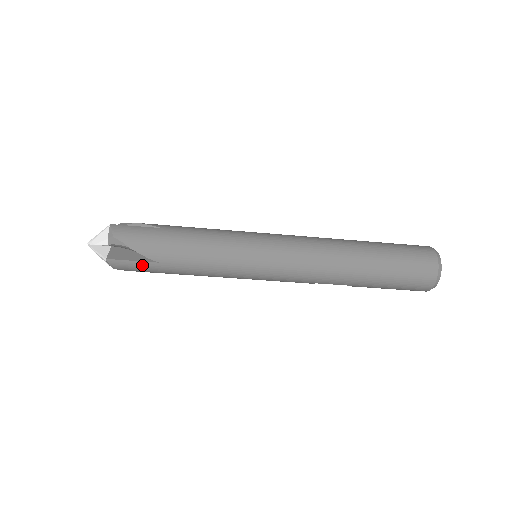
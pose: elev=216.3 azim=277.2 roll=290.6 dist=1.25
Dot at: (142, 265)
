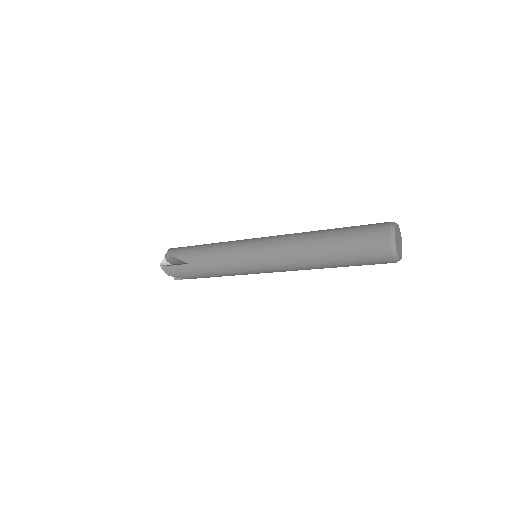
Dot at: occluded
